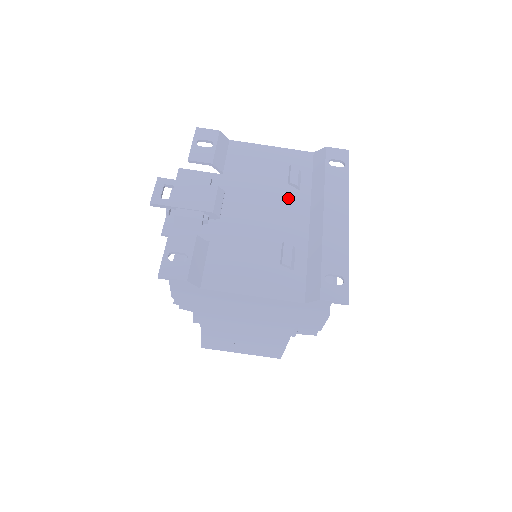
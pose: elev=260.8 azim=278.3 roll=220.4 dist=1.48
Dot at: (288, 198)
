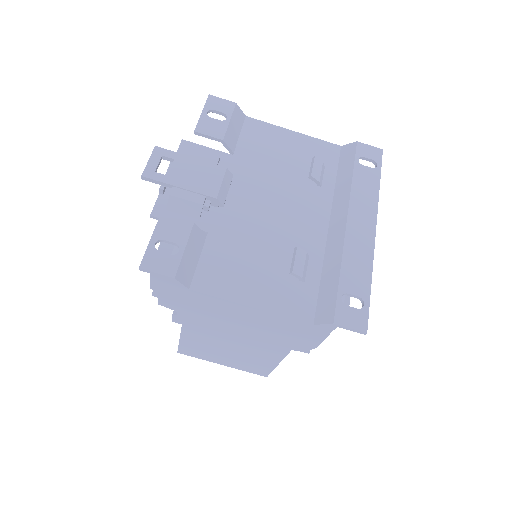
Dot at: (306, 195)
